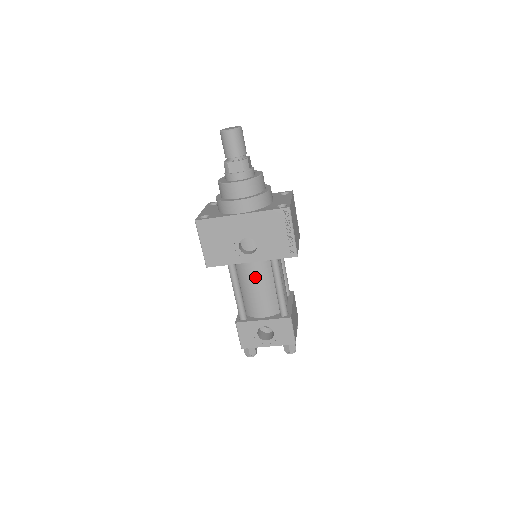
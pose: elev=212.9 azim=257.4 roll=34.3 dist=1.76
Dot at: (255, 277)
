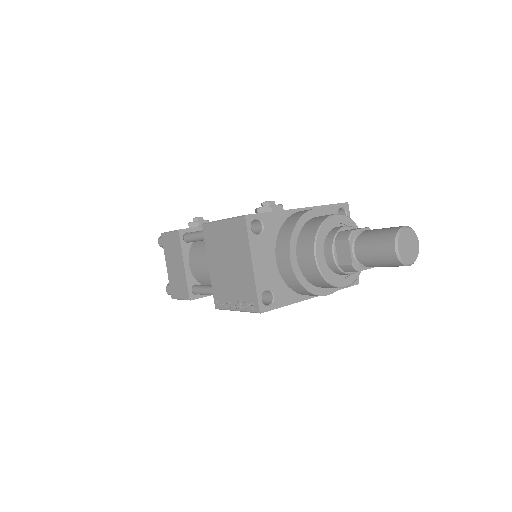
Dot at: occluded
